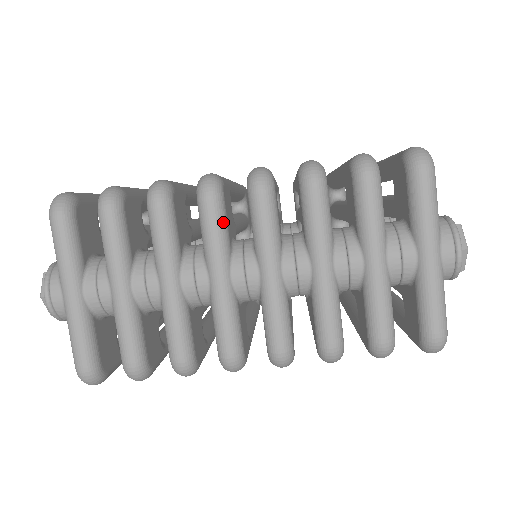
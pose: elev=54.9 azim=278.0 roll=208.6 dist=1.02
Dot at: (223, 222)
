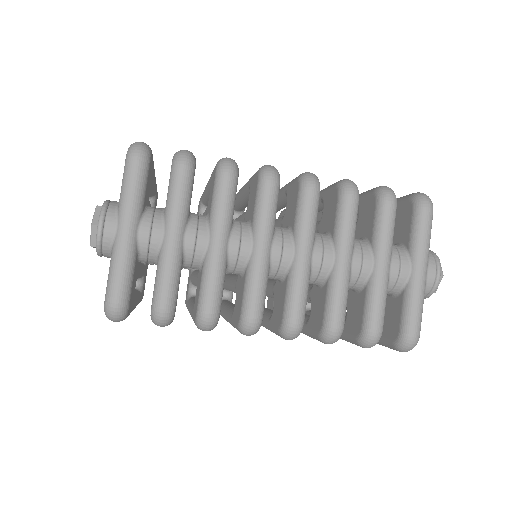
Dot at: (276, 204)
